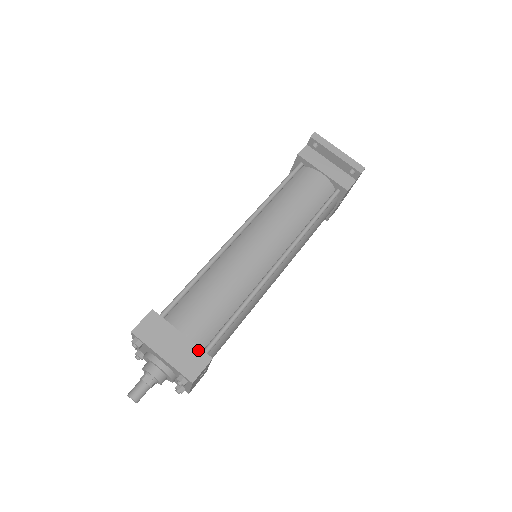
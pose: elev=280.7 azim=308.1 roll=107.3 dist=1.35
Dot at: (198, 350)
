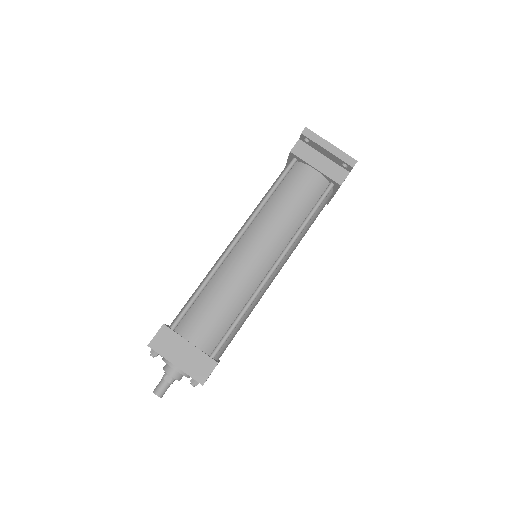
Dot at: (205, 357)
